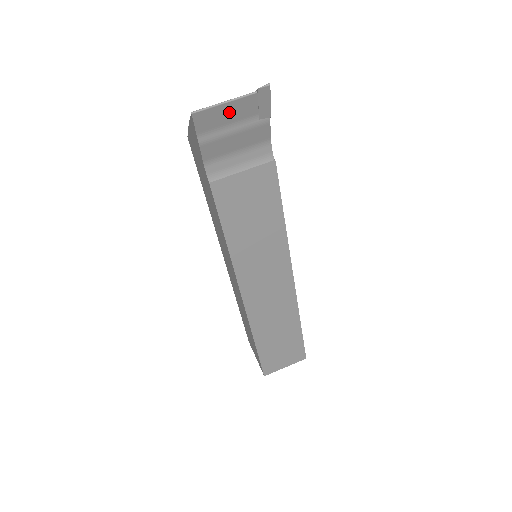
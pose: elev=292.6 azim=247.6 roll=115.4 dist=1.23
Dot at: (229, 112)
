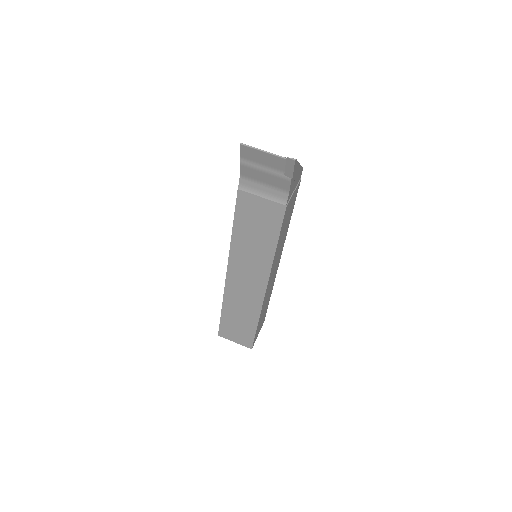
Dot at: (265, 158)
